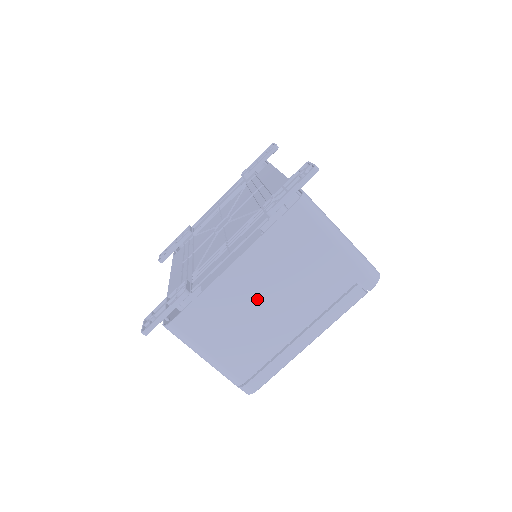
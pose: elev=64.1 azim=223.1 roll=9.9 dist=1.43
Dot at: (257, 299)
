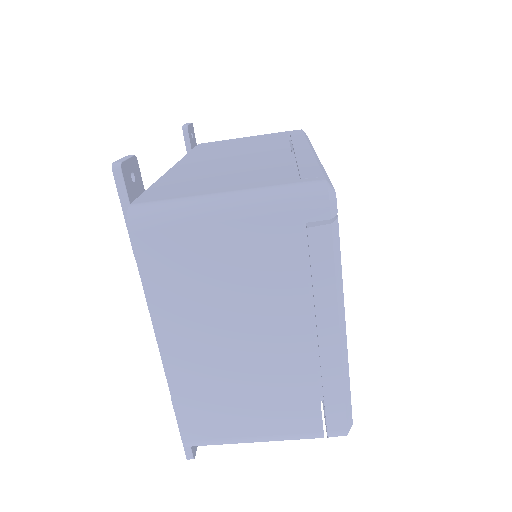
Dot at: (225, 352)
